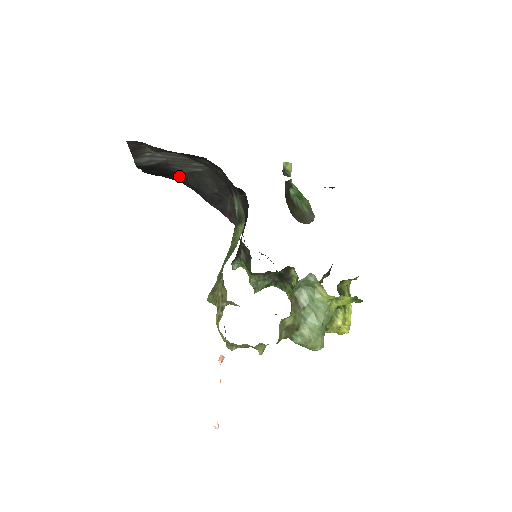
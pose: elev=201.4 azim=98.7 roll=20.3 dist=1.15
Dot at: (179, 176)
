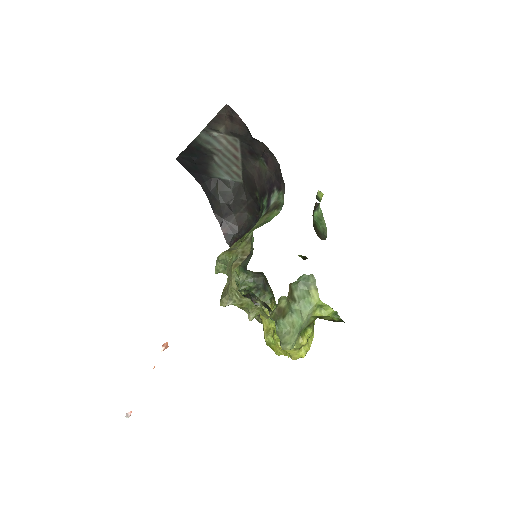
Dot at: (205, 177)
